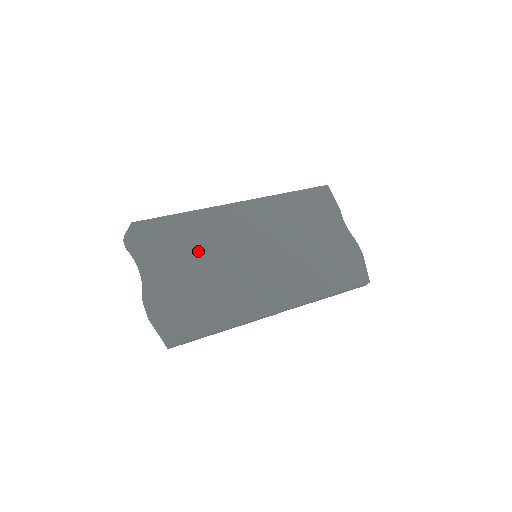
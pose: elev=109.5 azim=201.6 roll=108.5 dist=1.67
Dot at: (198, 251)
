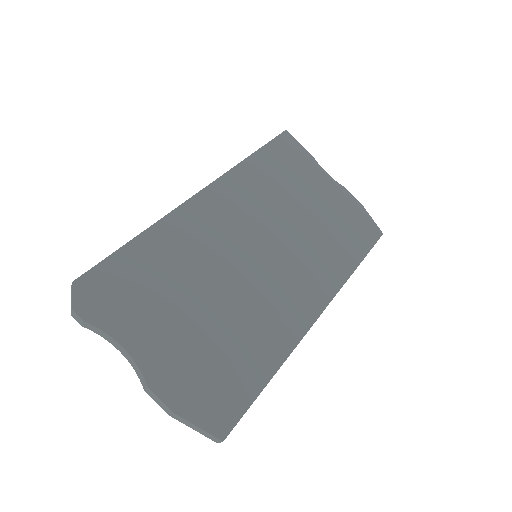
Dot at: (187, 283)
